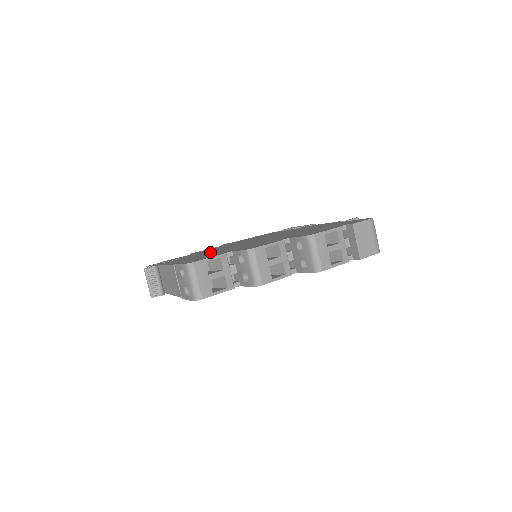
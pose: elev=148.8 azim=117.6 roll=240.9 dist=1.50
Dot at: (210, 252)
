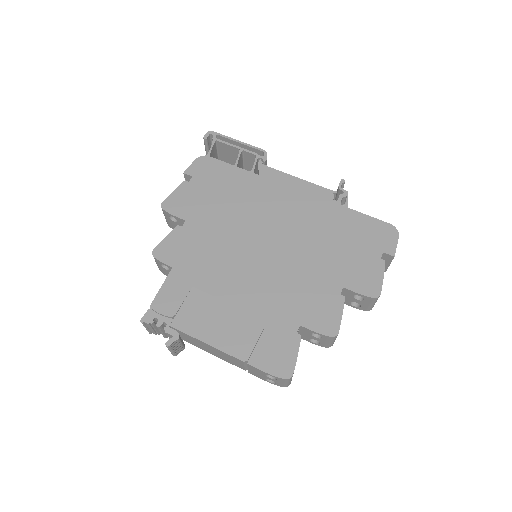
Dot at: (232, 294)
